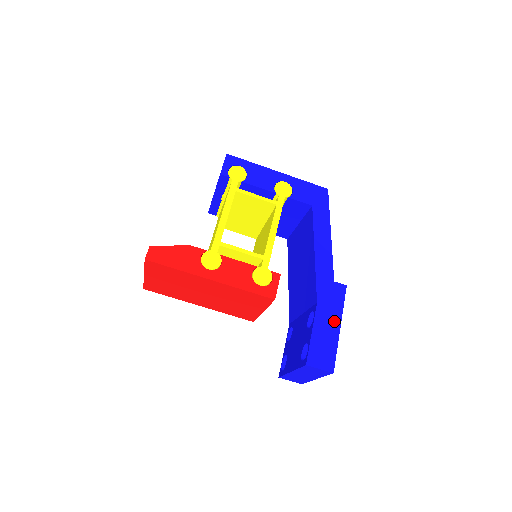
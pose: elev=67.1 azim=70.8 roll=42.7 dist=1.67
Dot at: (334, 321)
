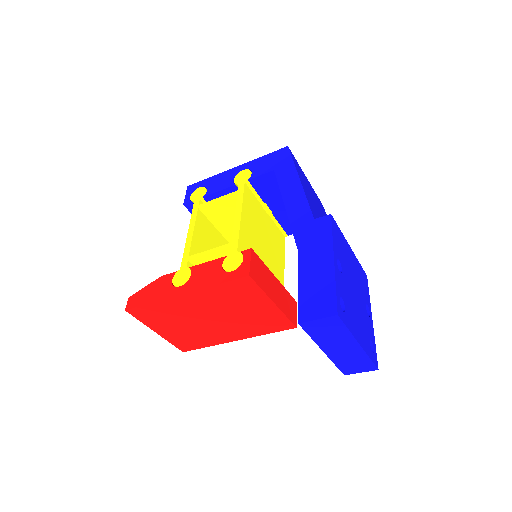
Dot at: (324, 258)
